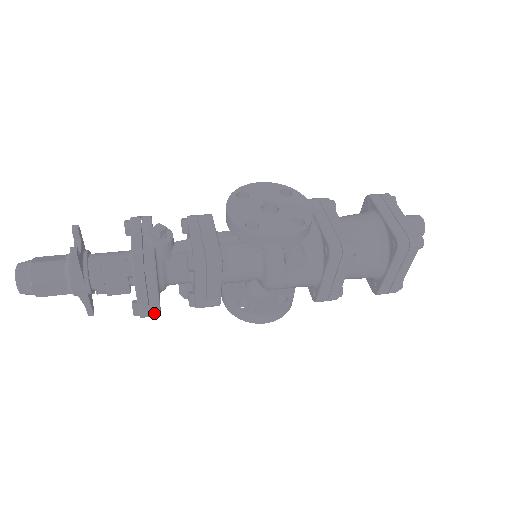
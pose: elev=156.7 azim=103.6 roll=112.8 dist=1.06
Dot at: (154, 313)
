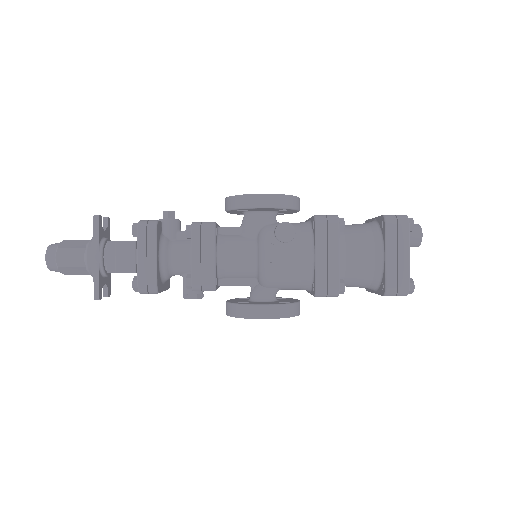
Dot at: (151, 283)
